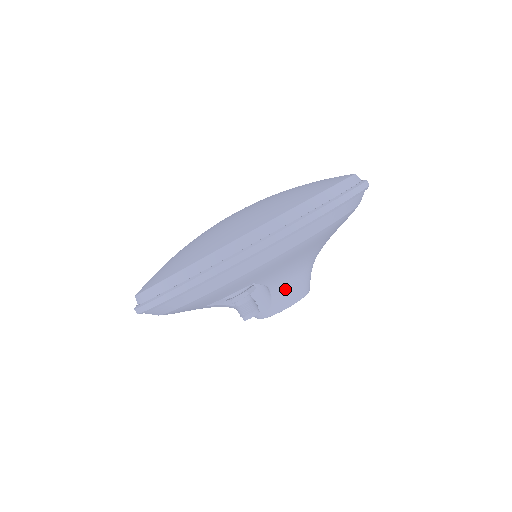
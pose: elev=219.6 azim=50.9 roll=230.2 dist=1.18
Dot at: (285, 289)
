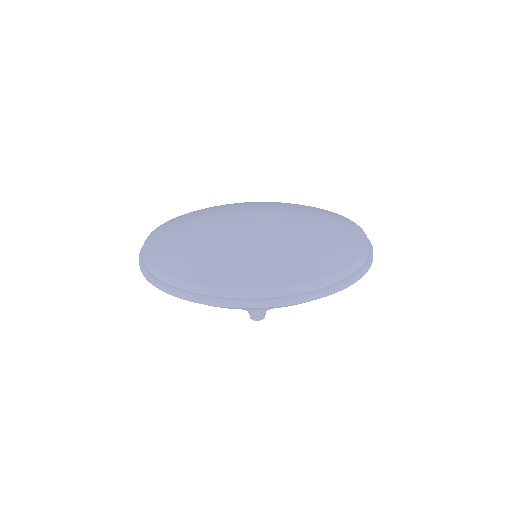
Dot at: occluded
